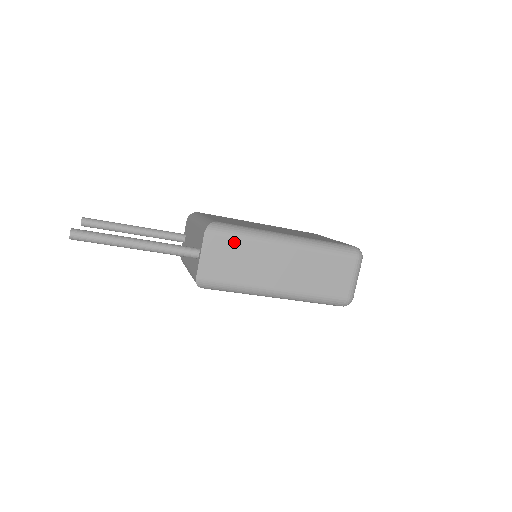
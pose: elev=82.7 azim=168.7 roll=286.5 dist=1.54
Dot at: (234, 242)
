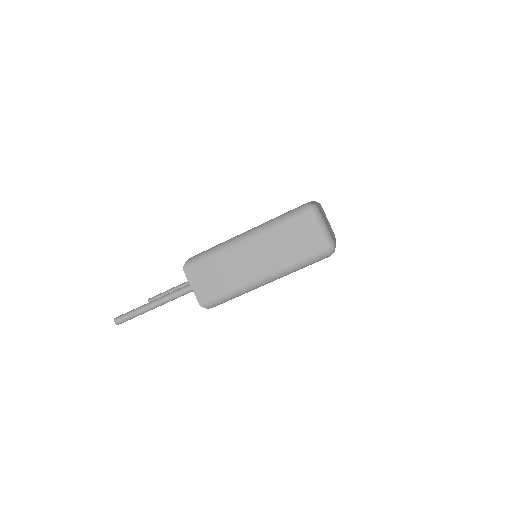
Dot at: (207, 265)
